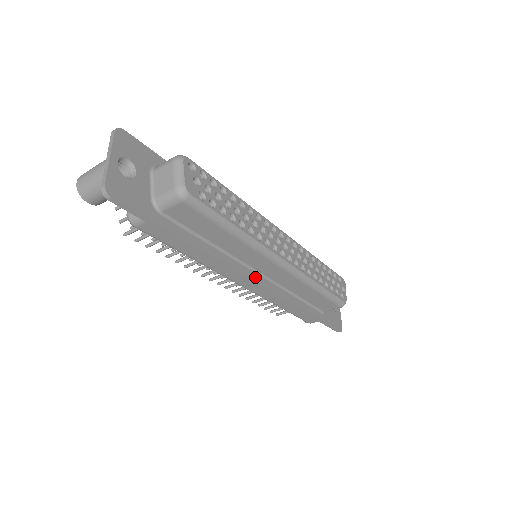
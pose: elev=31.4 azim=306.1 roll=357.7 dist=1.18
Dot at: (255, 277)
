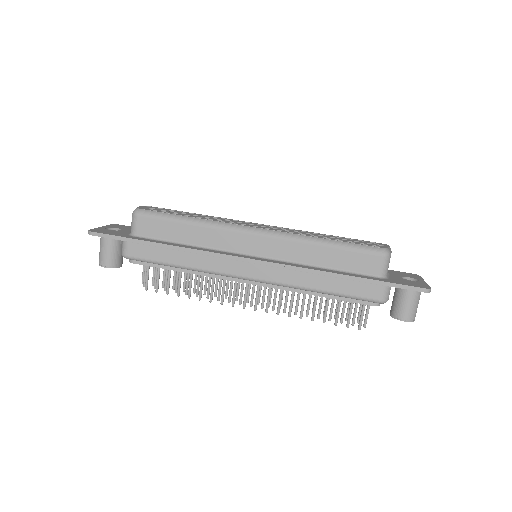
Dot at: (246, 257)
